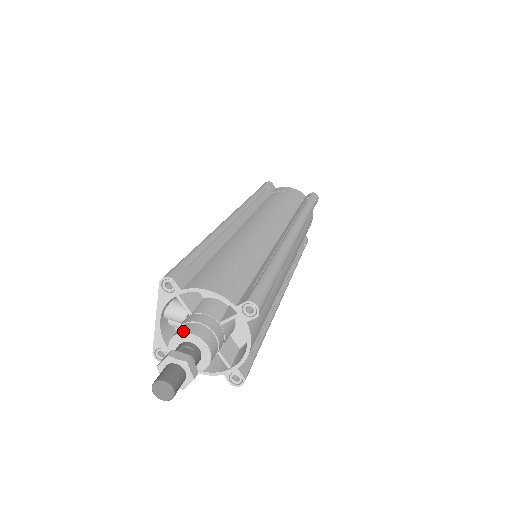
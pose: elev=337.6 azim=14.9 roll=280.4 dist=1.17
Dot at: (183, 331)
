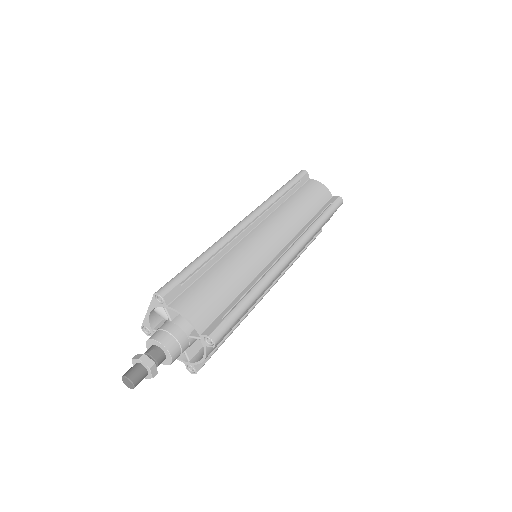
Dot at: (158, 339)
